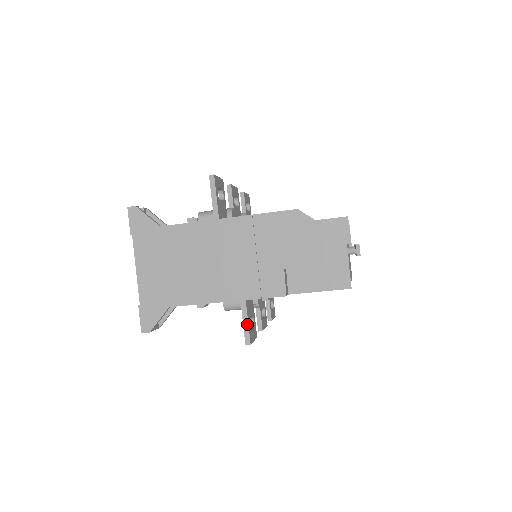
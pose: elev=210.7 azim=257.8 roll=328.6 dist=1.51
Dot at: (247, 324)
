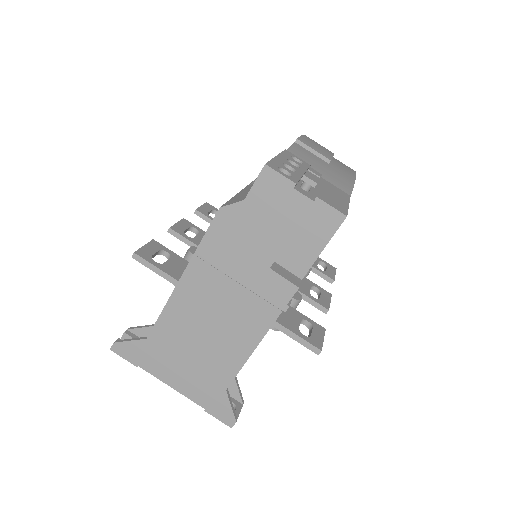
Dot at: (299, 338)
